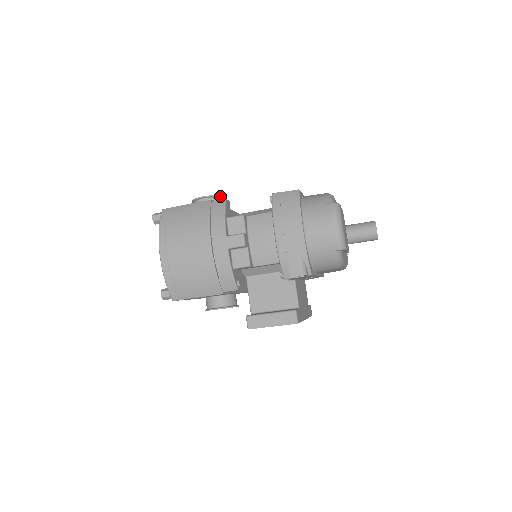
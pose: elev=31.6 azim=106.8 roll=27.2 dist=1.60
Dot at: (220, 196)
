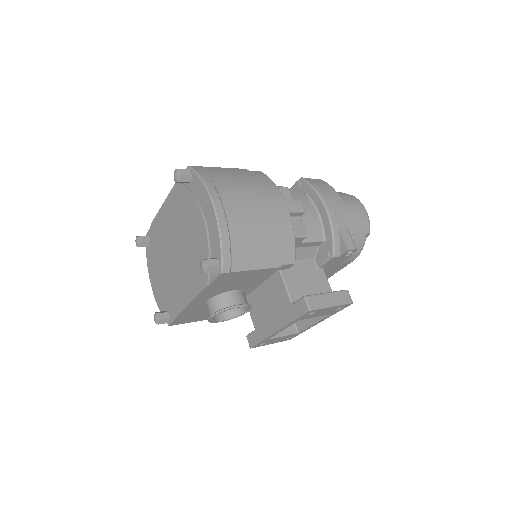
Dot at: occluded
